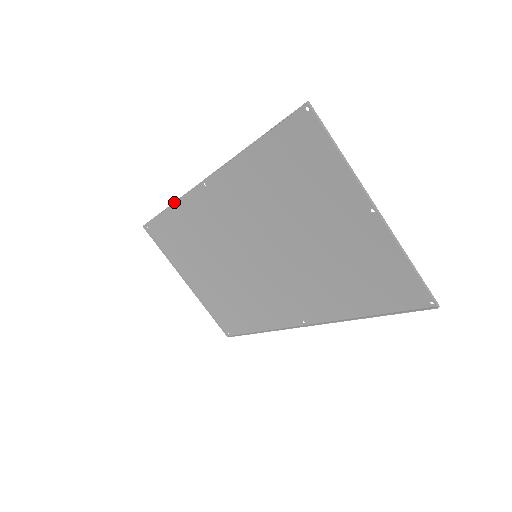
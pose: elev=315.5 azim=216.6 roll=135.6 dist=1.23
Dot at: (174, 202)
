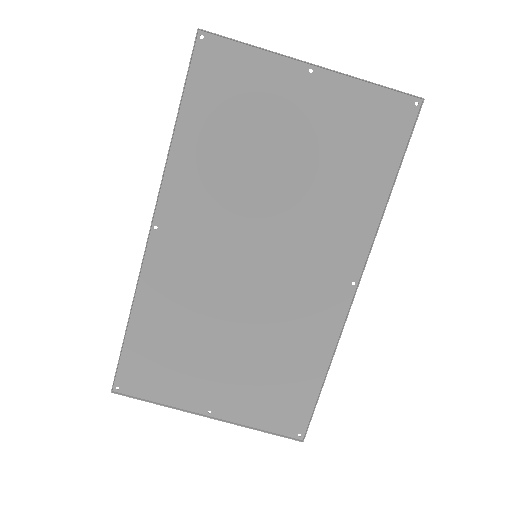
Dot at: (134, 295)
